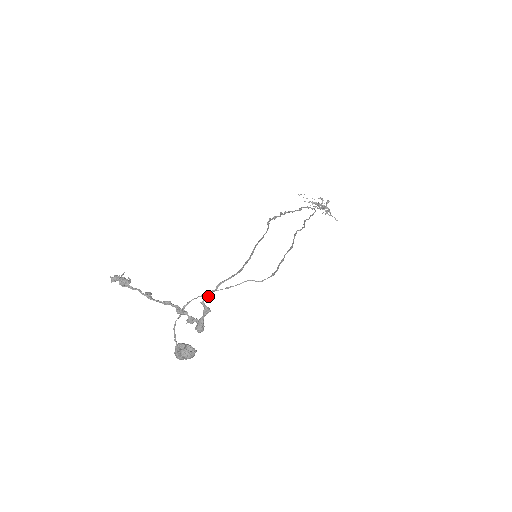
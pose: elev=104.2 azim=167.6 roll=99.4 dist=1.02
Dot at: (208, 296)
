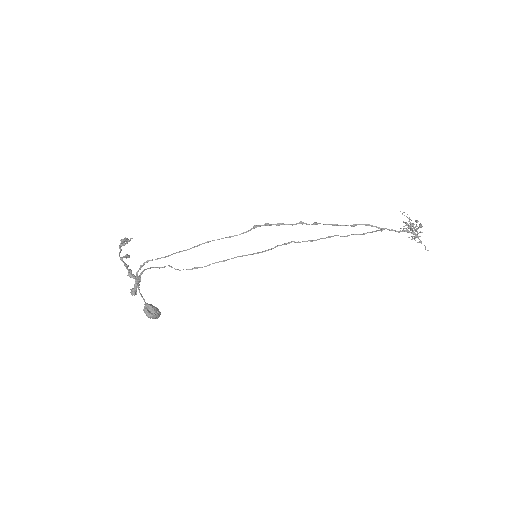
Dot at: occluded
